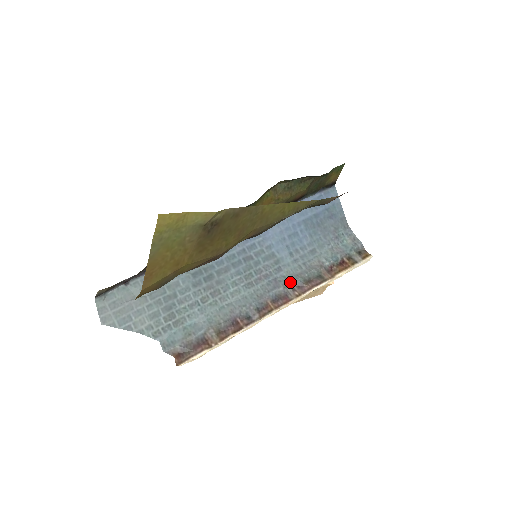
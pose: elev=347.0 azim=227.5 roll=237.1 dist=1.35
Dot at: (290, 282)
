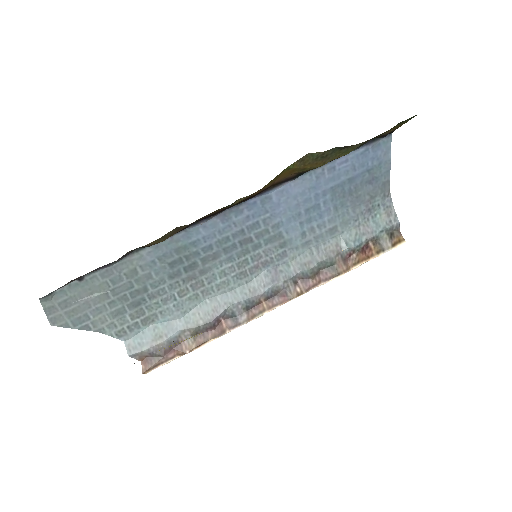
Dot at: (293, 274)
